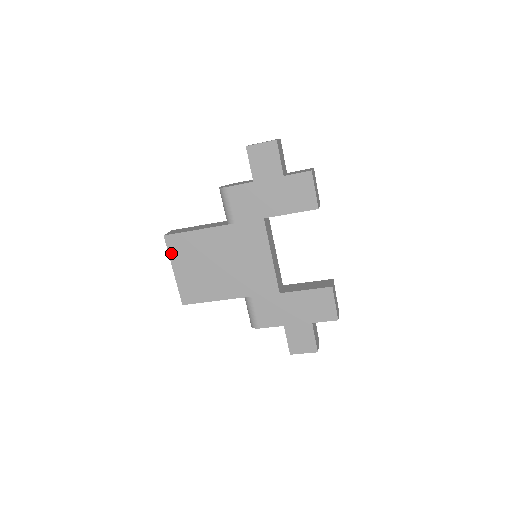
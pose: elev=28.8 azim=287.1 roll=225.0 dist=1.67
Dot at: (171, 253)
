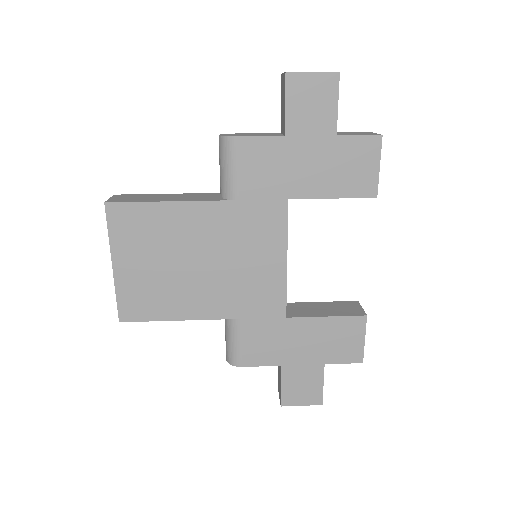
Dot at: (113, 234)
